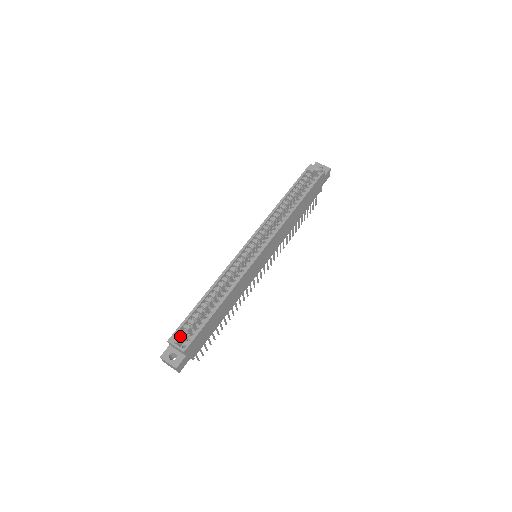
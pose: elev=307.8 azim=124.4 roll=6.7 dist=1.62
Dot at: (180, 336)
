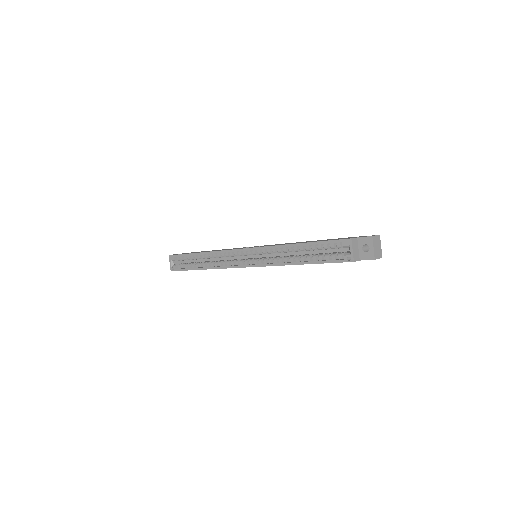
Dot at: occluded
